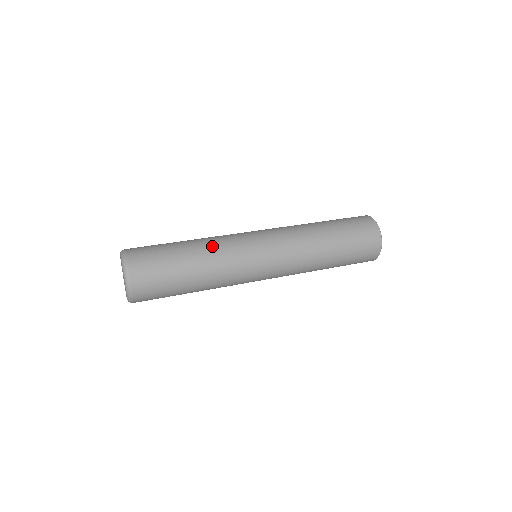
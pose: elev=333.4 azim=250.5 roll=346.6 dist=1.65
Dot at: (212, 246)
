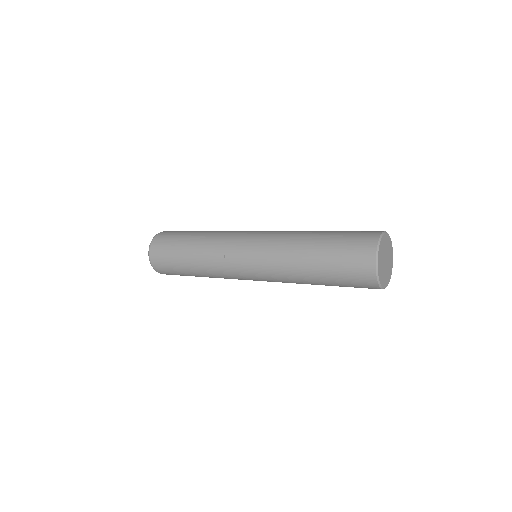
Dot at: occluded
